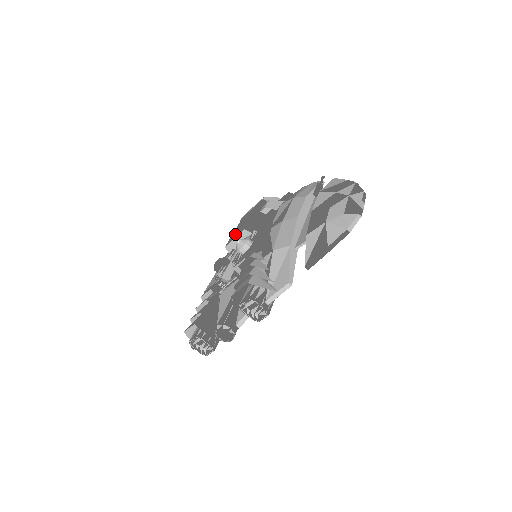
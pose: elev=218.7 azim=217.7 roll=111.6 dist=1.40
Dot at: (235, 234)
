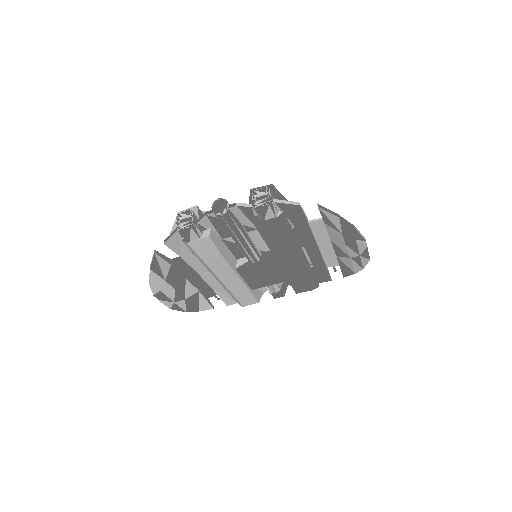
Dot at: occluded
